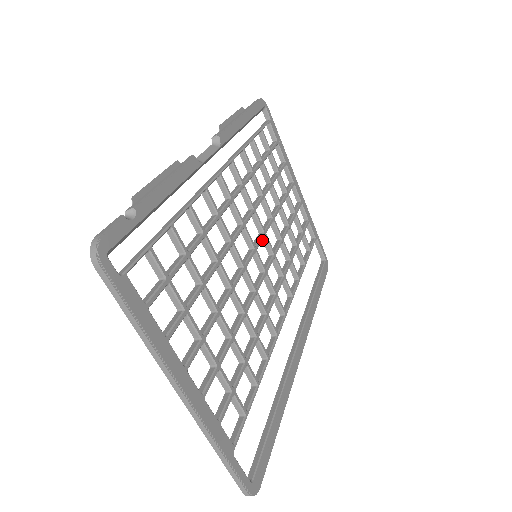
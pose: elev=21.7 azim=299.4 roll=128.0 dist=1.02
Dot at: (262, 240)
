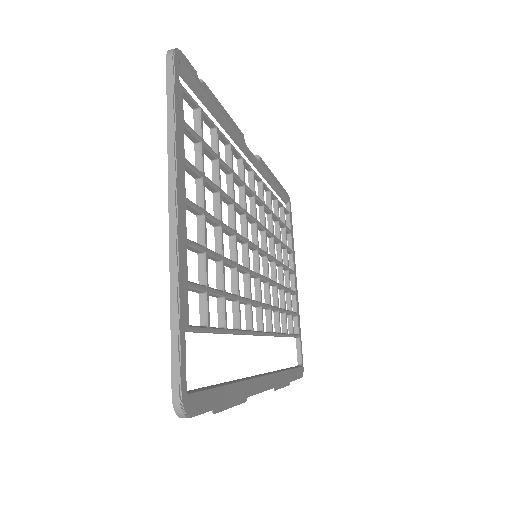
Dot at: (262, 260)
